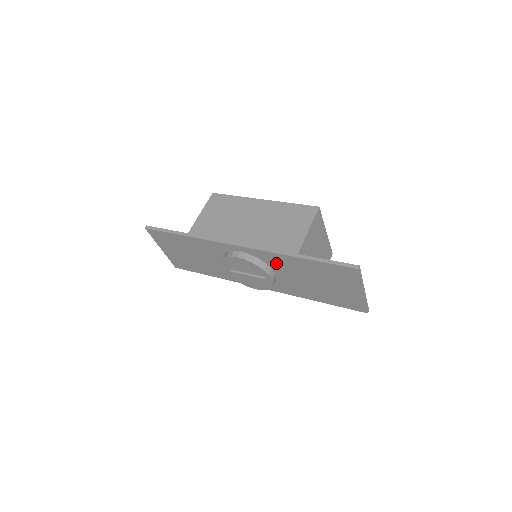
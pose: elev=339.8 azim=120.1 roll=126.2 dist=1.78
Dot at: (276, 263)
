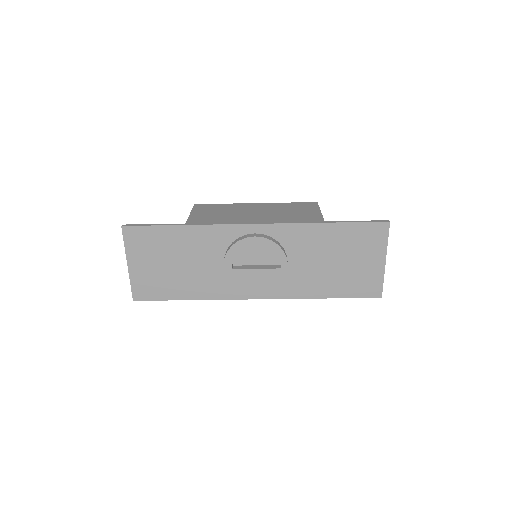
Dot at: (296, 242)
